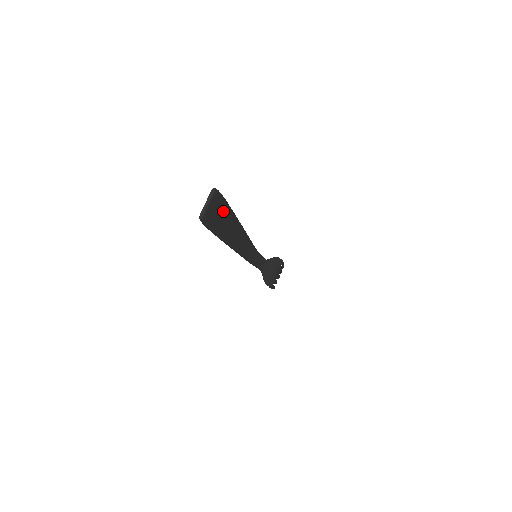
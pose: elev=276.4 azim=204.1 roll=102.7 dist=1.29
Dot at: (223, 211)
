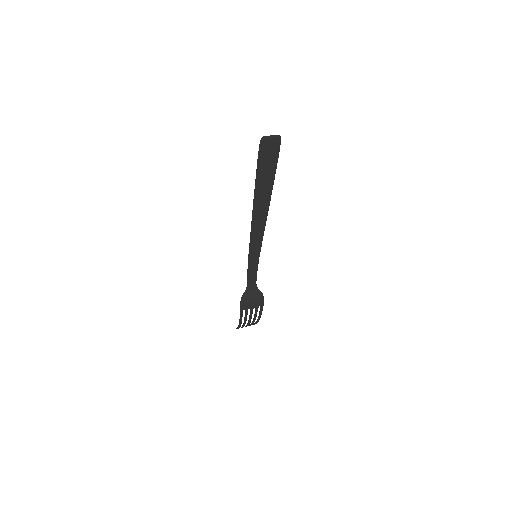
Dot at: (272, 162)
